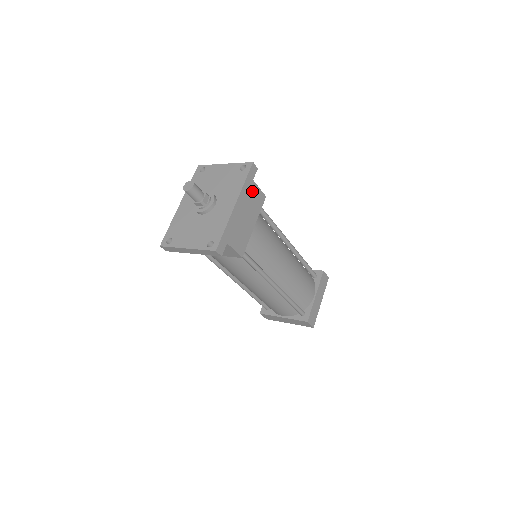
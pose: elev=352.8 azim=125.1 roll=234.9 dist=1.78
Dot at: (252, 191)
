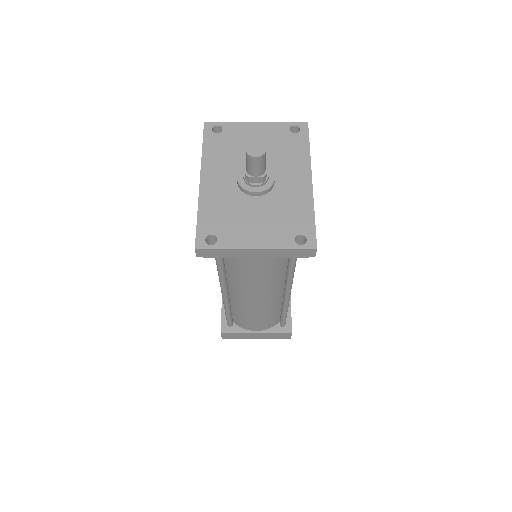
Dot at: occluded
